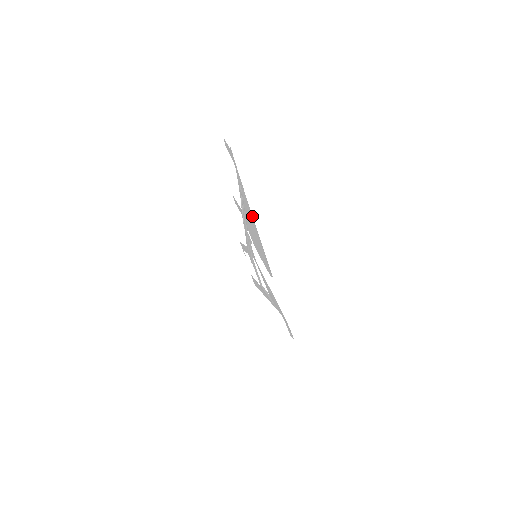
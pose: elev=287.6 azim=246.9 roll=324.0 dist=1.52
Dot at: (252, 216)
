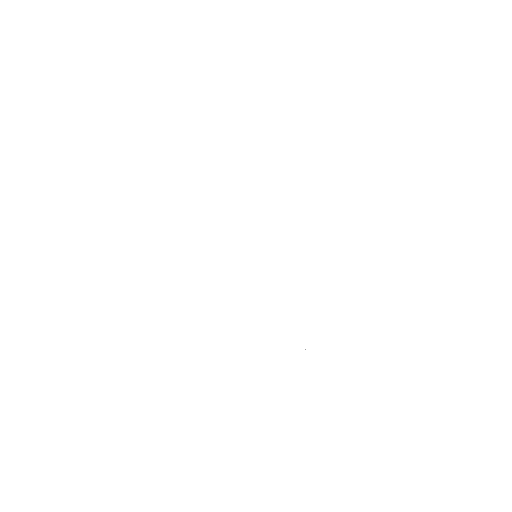
Dot at: occluded
